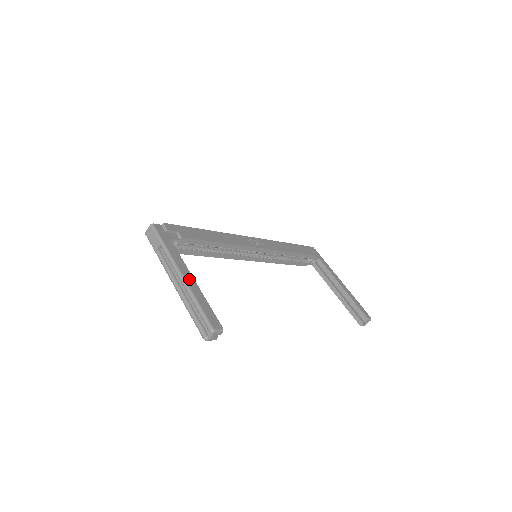
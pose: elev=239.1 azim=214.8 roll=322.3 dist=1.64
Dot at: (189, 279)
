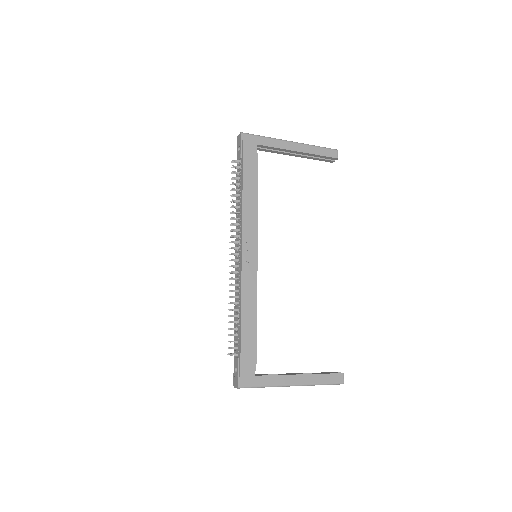
Dot at: (300, 380)
